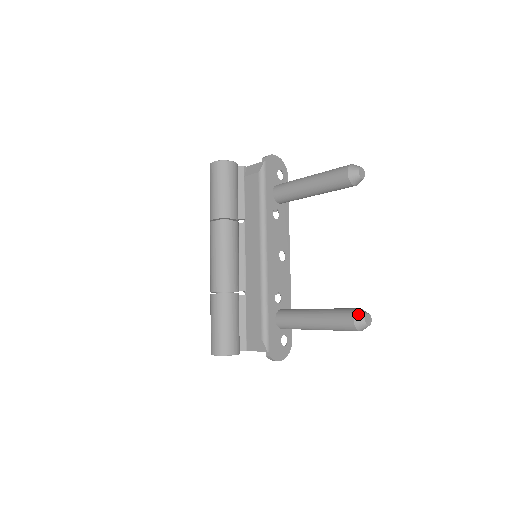
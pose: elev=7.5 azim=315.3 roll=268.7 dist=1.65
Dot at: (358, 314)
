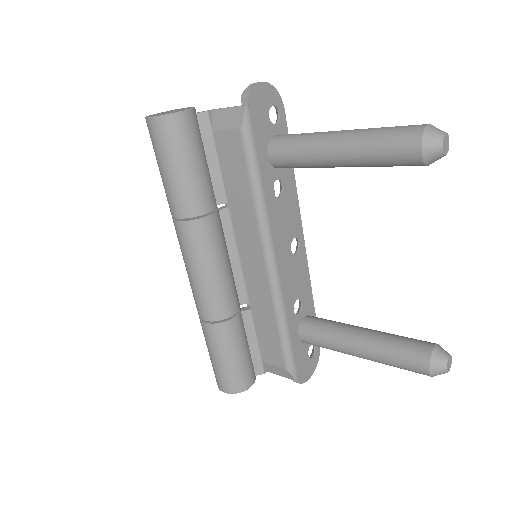
Dot at: (435, 361)
